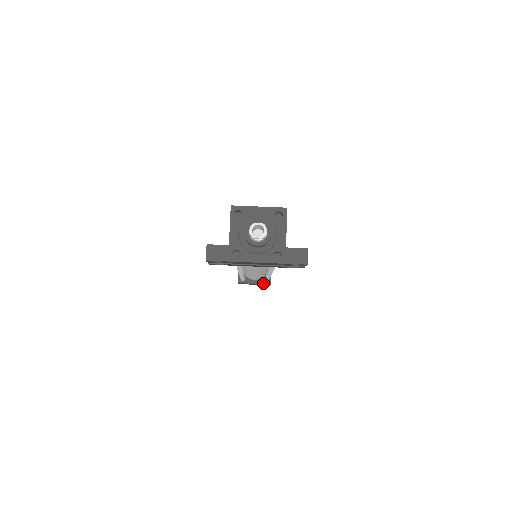
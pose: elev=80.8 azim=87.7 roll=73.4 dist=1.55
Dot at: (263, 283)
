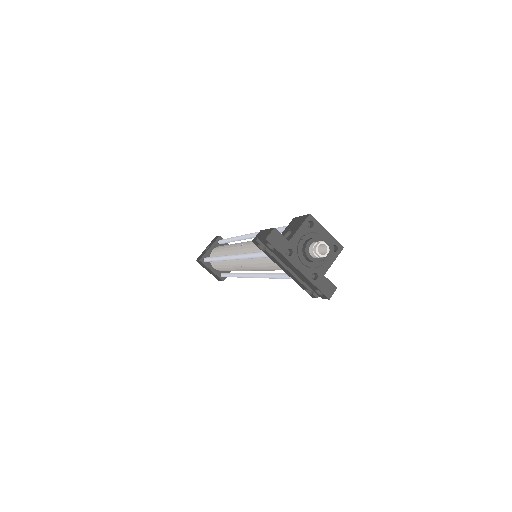
Dot at: (218, 276)
